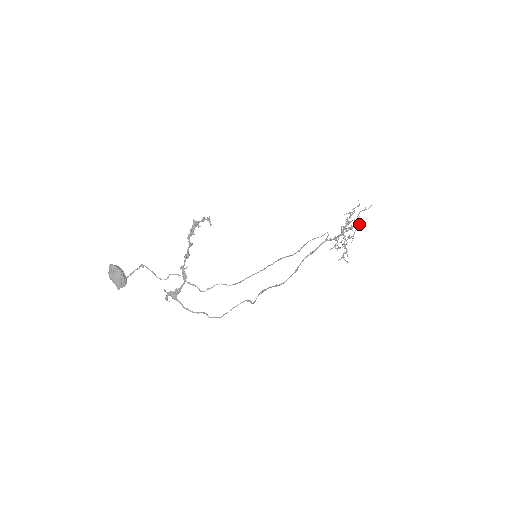
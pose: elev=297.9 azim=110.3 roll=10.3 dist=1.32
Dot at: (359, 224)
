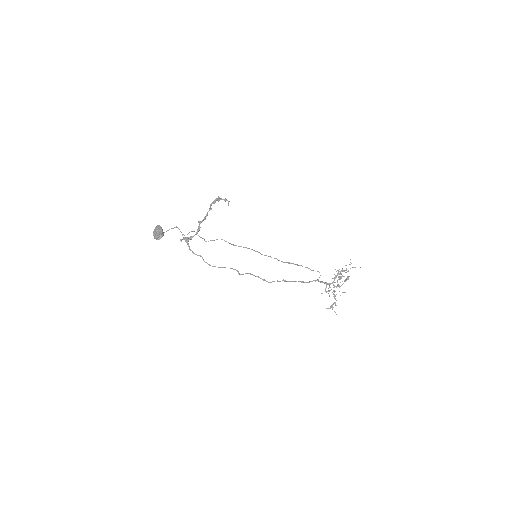
Dot at: (348, 278)
